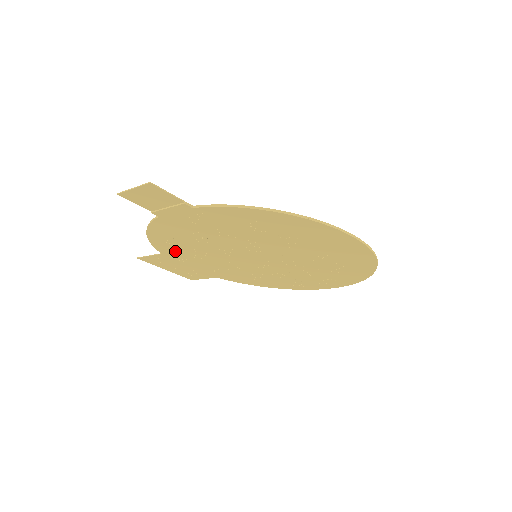
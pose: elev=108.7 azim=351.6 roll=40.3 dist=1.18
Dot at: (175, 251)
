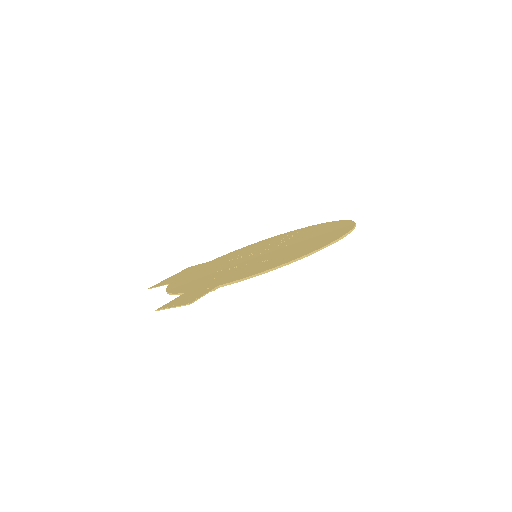
Dot at: occluded
